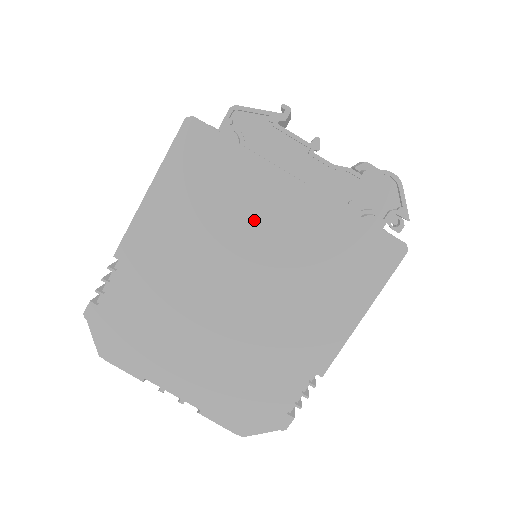
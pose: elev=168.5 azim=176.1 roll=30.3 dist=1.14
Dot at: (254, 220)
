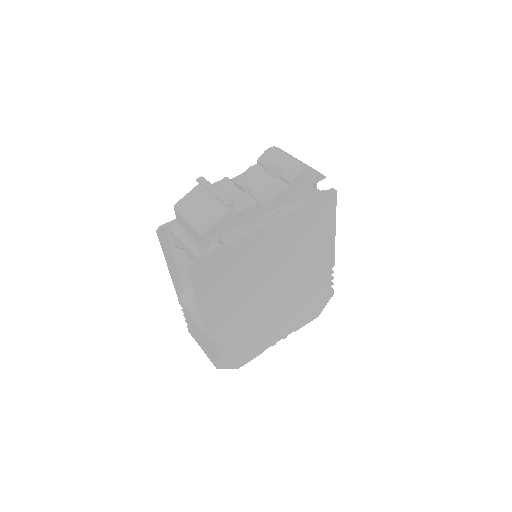
Dot at: (260, 260)
